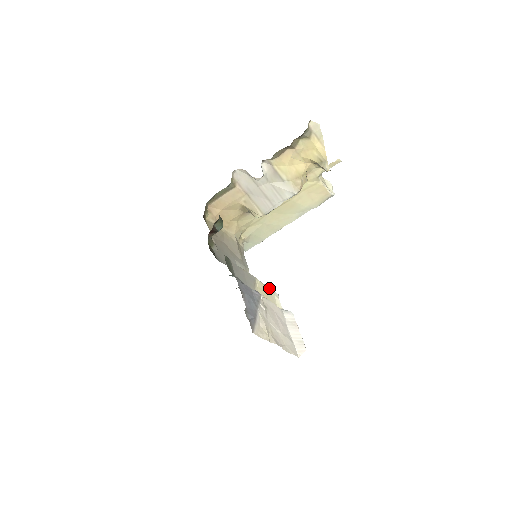
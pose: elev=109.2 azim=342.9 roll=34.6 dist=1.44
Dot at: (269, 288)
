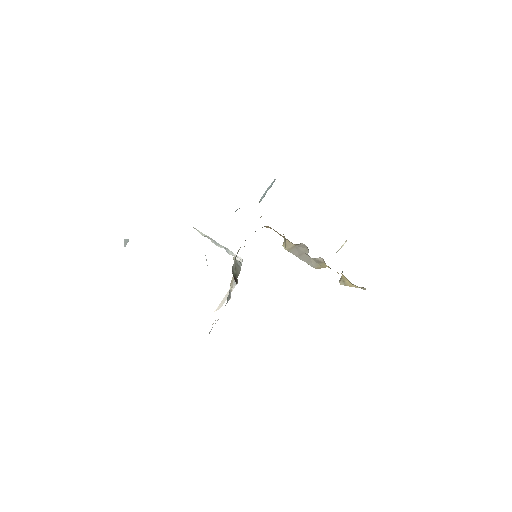
Dot at: occluded
